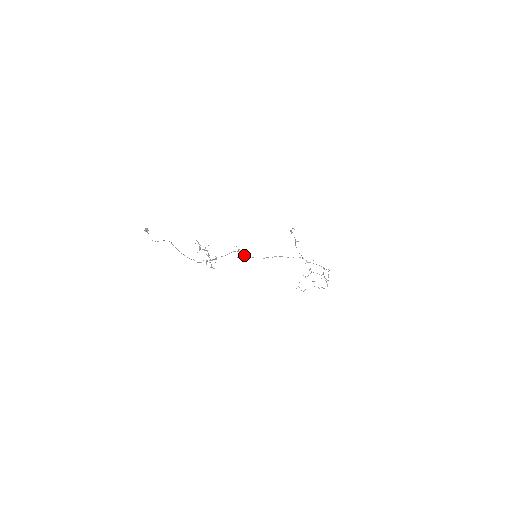
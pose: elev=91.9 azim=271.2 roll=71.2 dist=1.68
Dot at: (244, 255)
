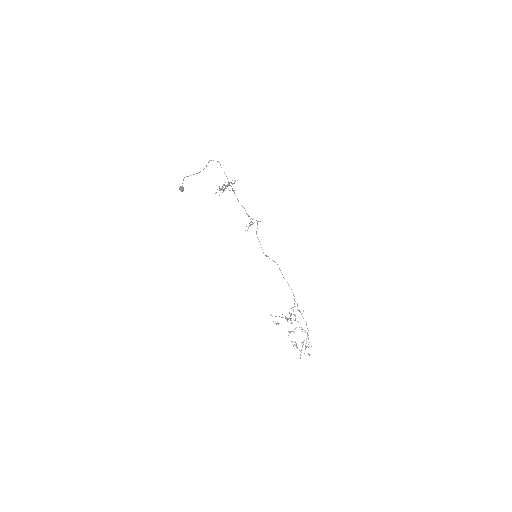
Dot at: occluded
